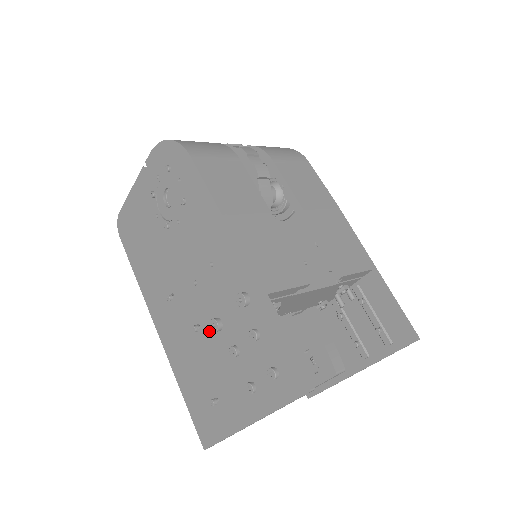
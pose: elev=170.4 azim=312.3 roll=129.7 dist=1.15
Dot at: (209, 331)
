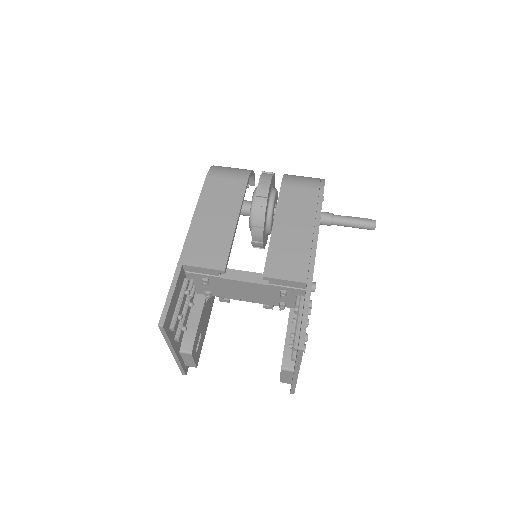
Dot at: occluded
